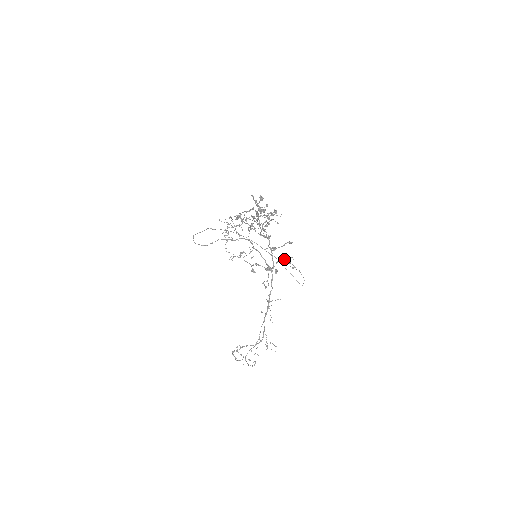
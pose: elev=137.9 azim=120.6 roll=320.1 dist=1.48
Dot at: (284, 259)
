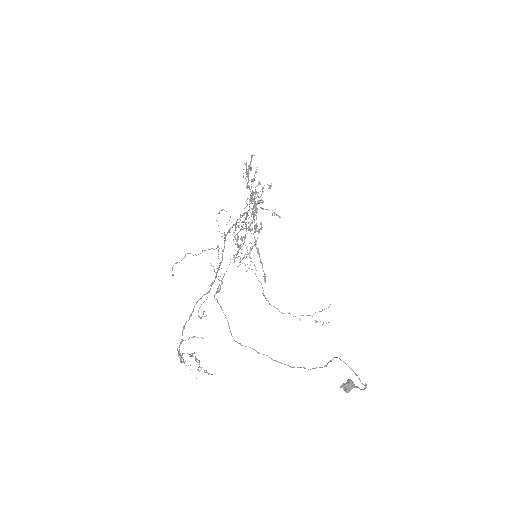
Dot at: occluded
